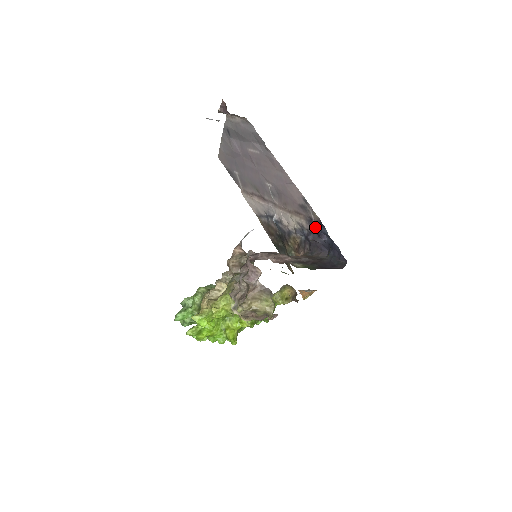
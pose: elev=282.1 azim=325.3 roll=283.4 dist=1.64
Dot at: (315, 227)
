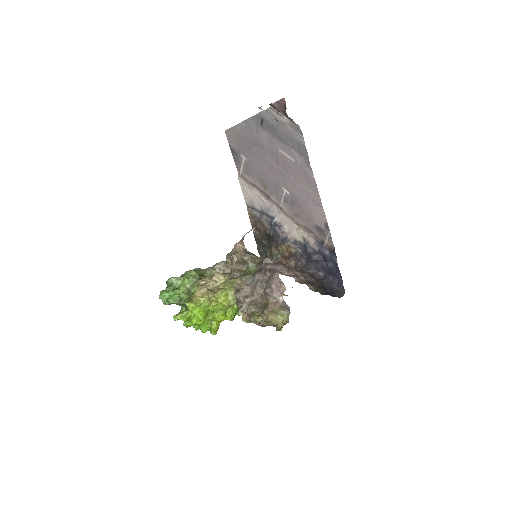
Dot at: (324, 251)
